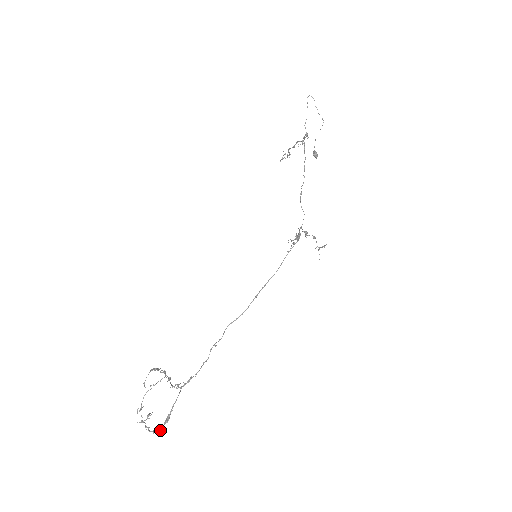
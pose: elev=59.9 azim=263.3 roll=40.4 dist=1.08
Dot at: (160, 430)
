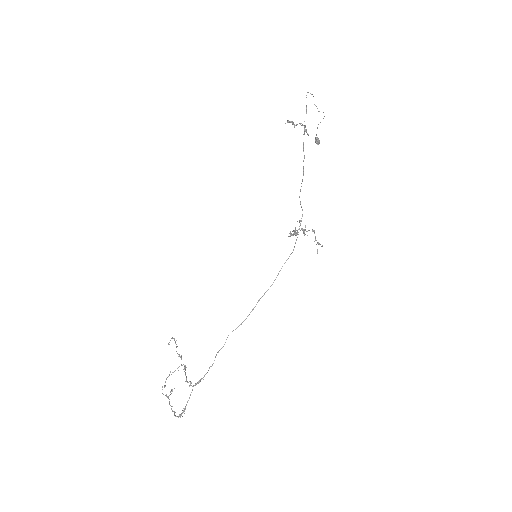
Dot at: occluded
